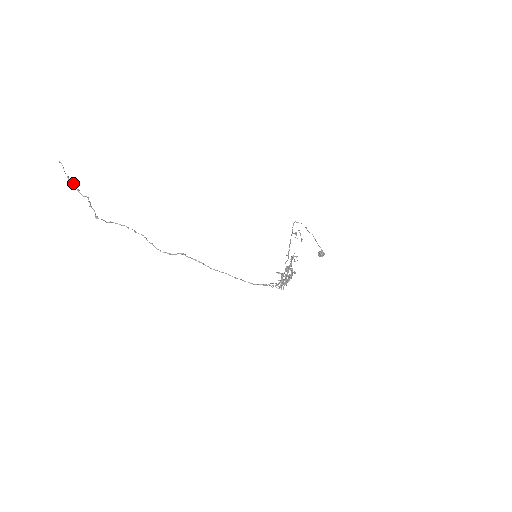
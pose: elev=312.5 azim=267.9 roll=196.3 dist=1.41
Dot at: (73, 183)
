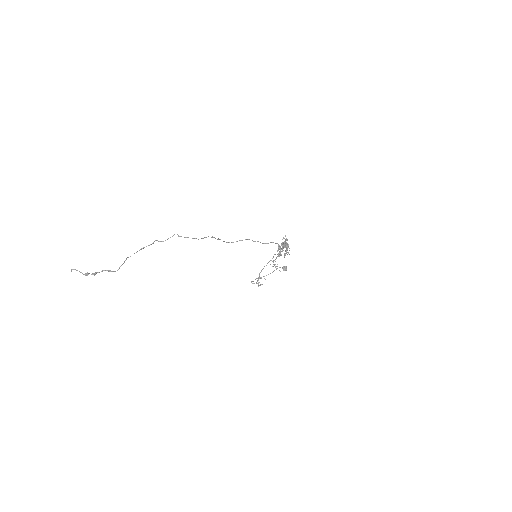
Dot at: (94, 273)
